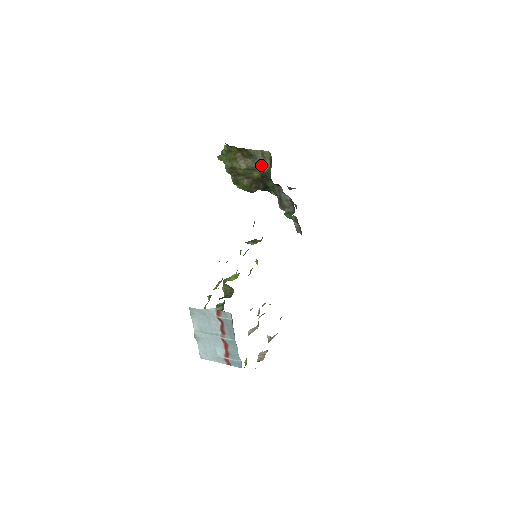
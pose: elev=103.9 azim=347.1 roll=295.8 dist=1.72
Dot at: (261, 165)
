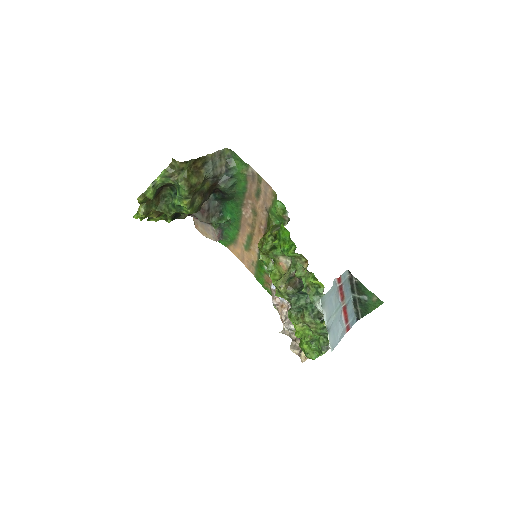
Dot at: (215, 169)
